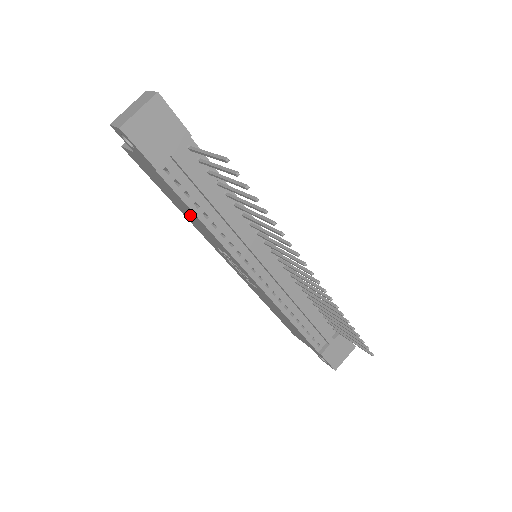
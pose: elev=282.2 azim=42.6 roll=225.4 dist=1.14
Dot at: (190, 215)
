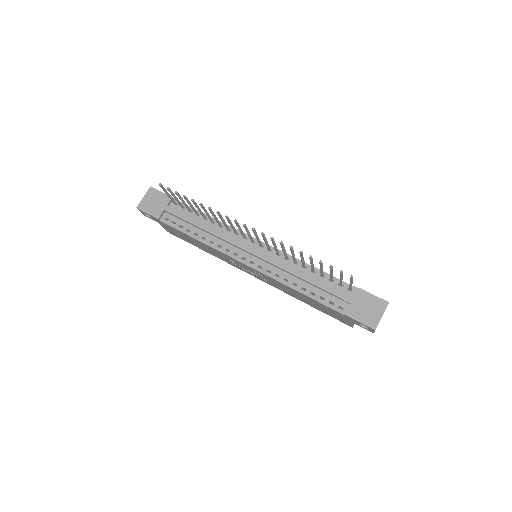
Dot at: (200, 245)
